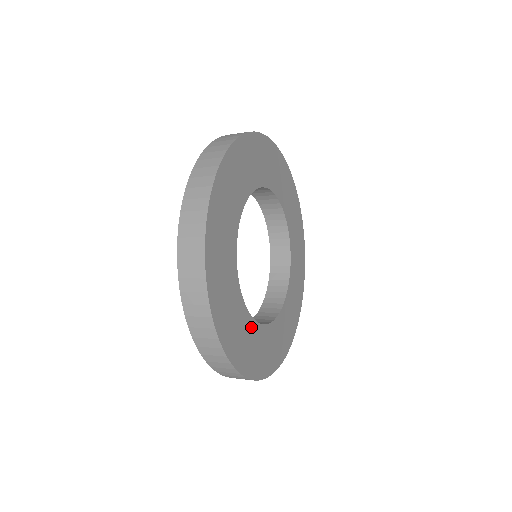
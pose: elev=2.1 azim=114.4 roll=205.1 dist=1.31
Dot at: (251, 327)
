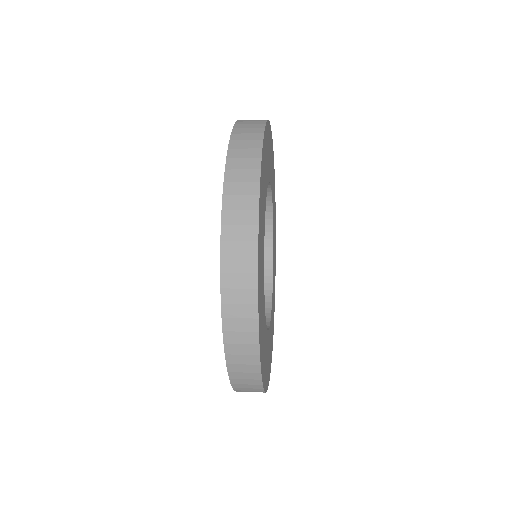
Dot at: (270, 329)
